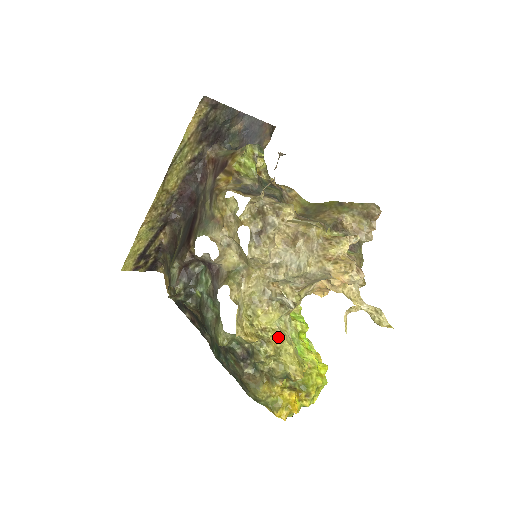
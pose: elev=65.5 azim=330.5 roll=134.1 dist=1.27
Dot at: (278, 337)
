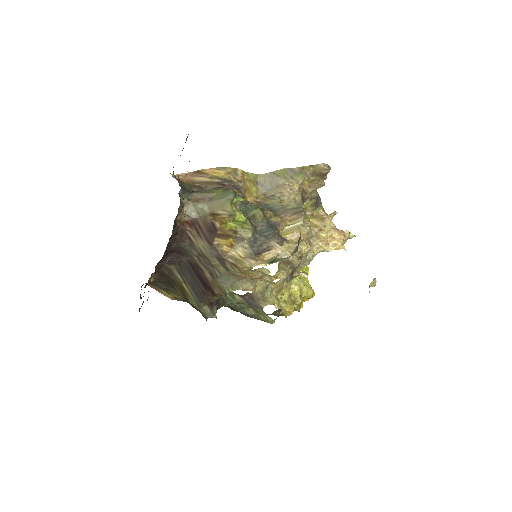
Dot at: (299, 291)
